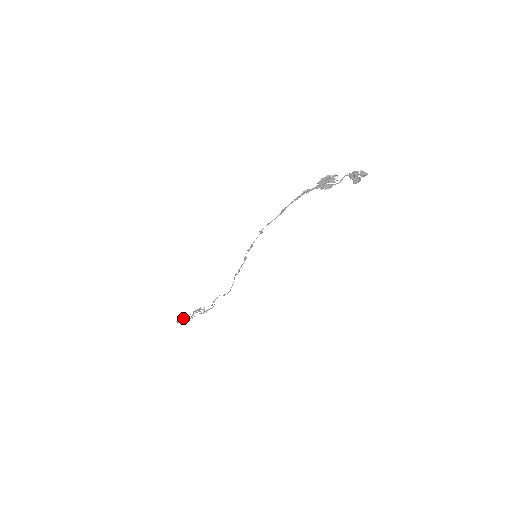
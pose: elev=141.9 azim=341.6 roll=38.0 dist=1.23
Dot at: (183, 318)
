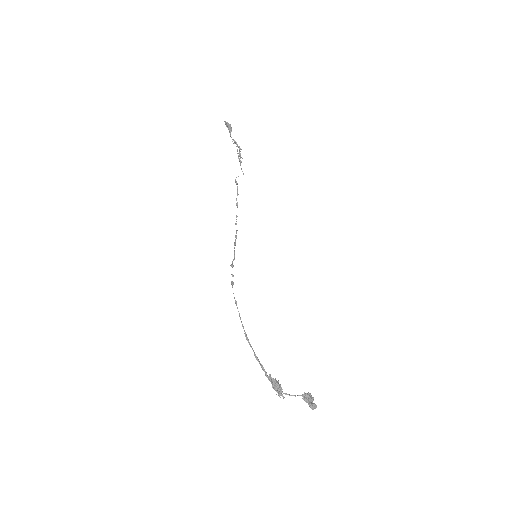
Dot at: (229, 129)
